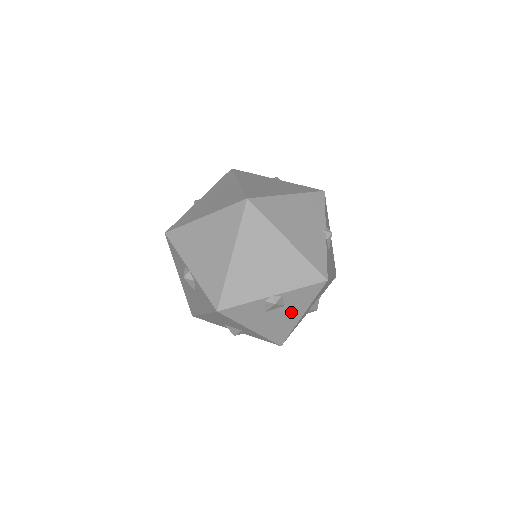
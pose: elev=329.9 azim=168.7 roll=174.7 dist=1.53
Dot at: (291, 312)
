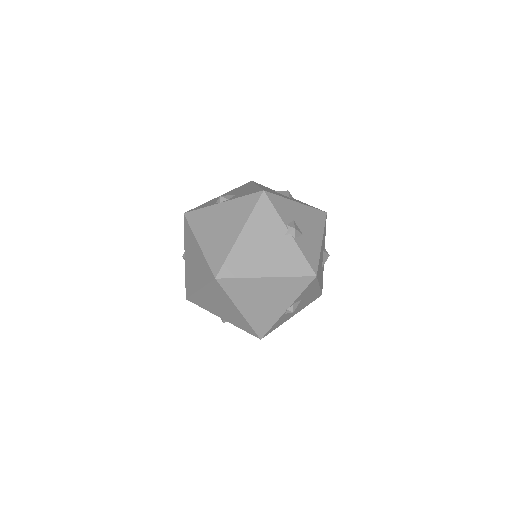
Dot at: (309, 294)
